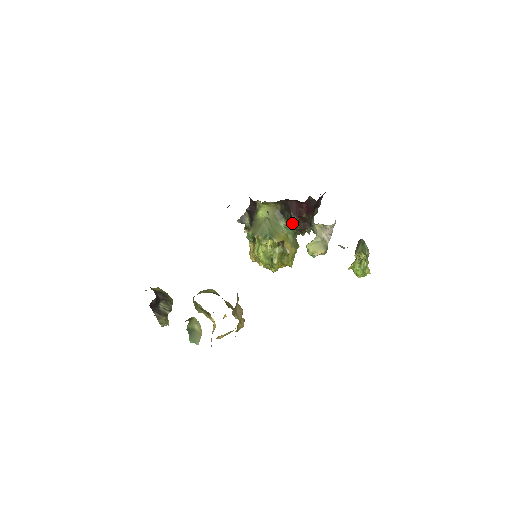
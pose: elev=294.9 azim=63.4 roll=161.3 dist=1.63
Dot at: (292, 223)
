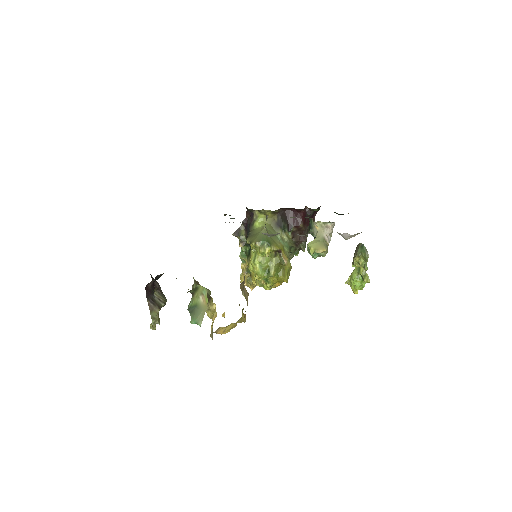
Dot at: (289, 234)
